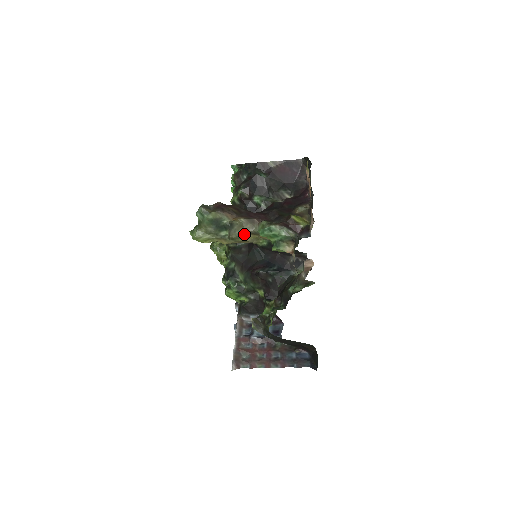
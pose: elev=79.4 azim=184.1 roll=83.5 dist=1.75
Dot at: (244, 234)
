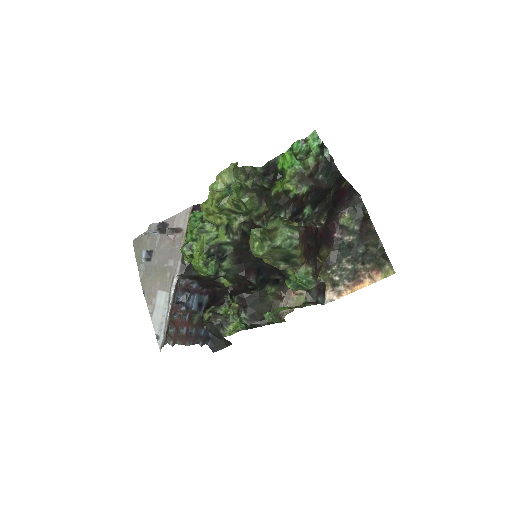
Dot at: occluded
